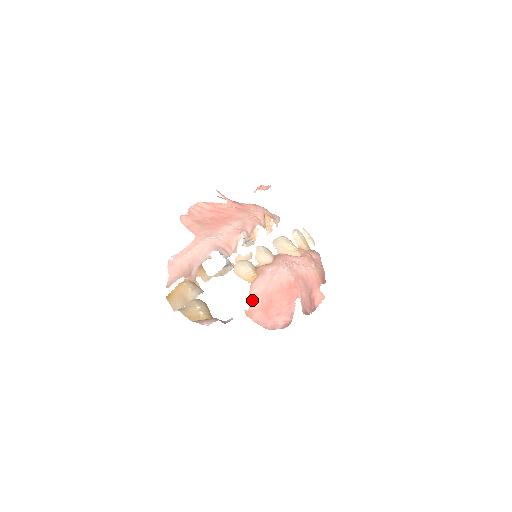
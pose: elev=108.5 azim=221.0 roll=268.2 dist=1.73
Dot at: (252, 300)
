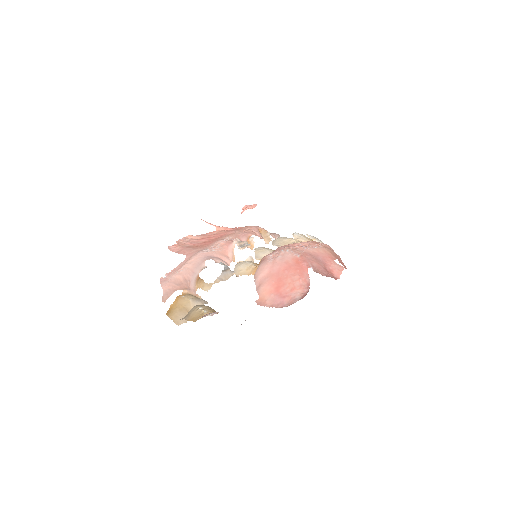
Dot at: (259, 286)
